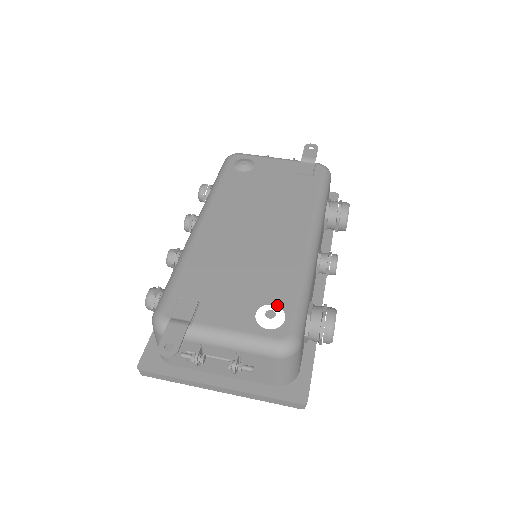
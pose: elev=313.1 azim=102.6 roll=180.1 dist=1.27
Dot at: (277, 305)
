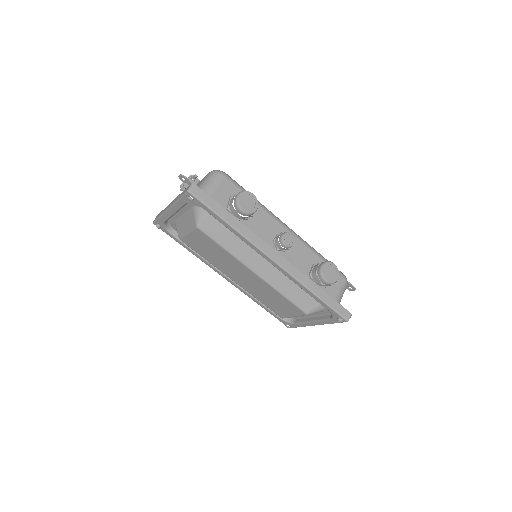
Dot at: occluded
